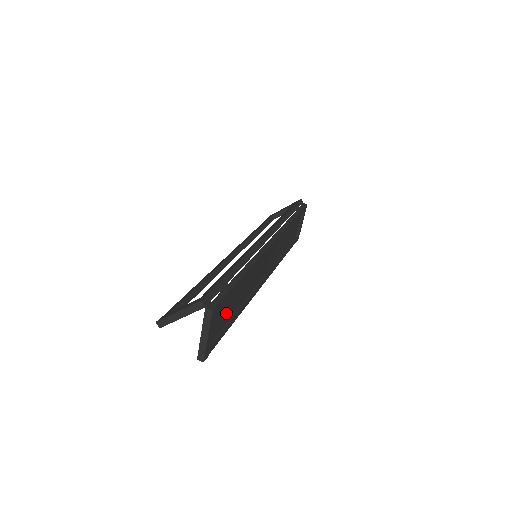
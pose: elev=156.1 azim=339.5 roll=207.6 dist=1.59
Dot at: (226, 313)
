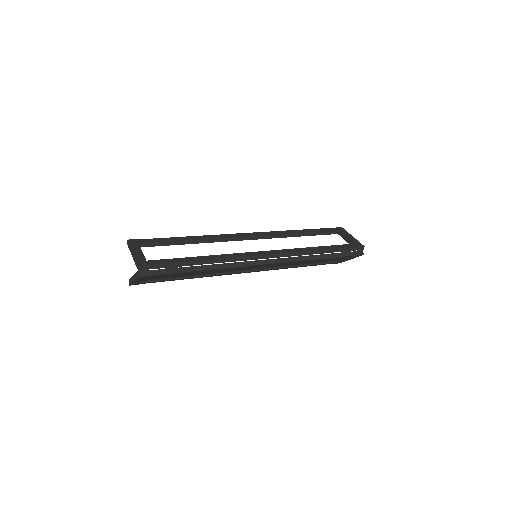
Dot at: (172, 275)
